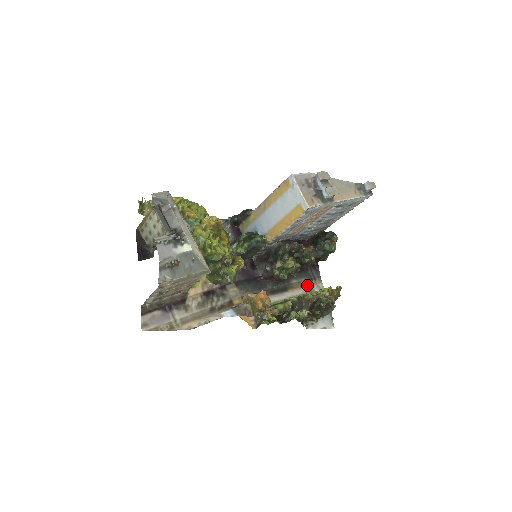
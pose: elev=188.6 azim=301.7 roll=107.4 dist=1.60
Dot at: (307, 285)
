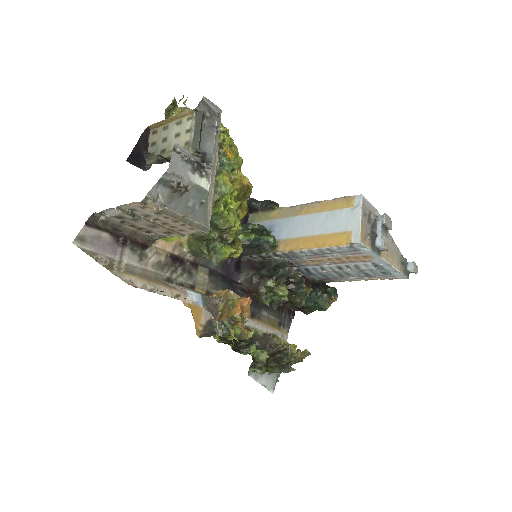
Dot at: (274, 327)
